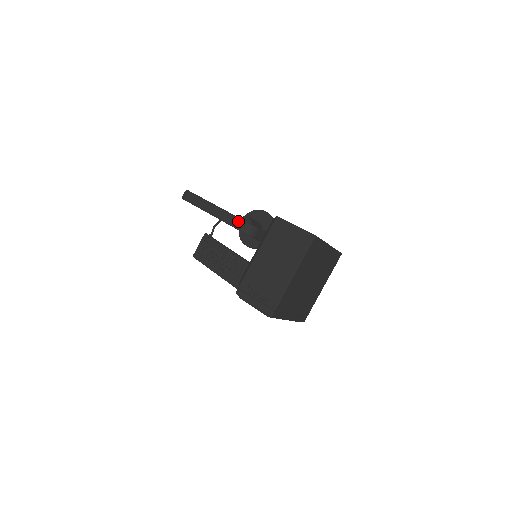
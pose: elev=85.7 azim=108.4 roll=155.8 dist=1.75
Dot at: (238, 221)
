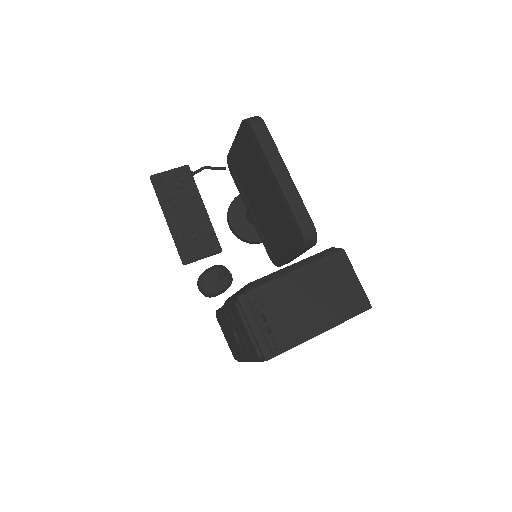
Dot at: (307, 218)
